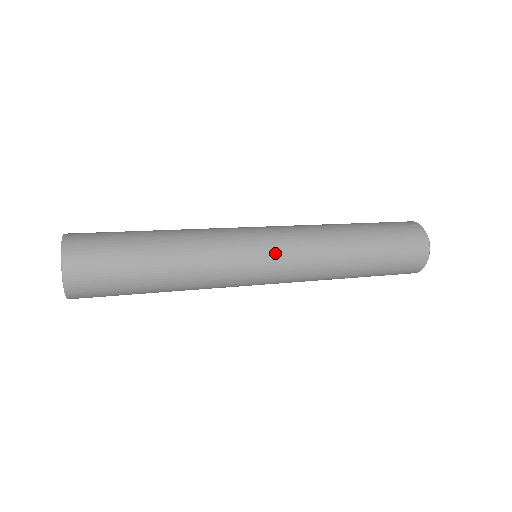
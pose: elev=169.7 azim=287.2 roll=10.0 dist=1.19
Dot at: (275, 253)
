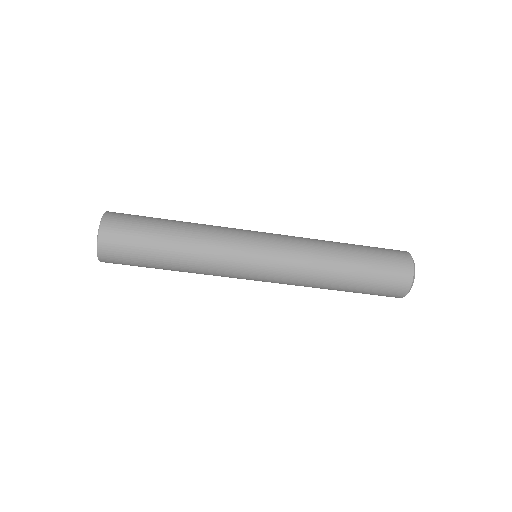
Dot at: occluded
